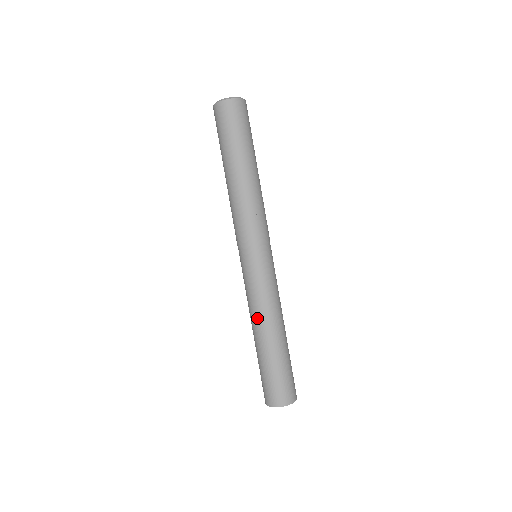
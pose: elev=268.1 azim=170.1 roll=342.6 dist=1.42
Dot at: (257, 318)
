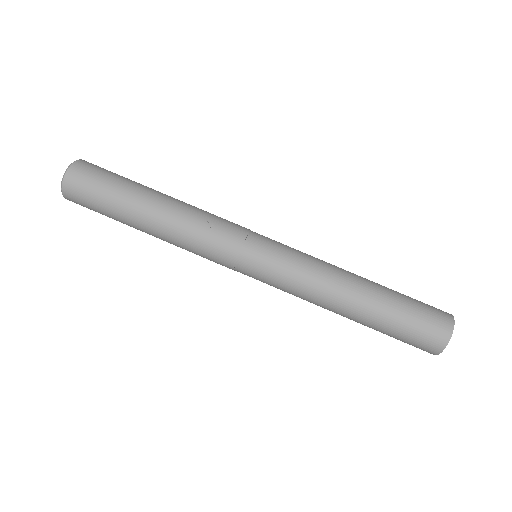
Dot at: (327, 298)
